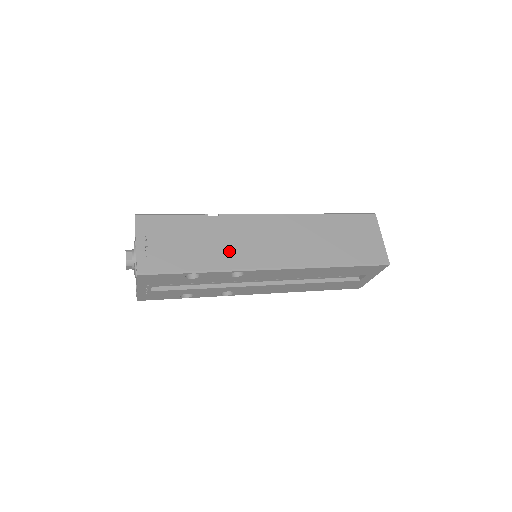
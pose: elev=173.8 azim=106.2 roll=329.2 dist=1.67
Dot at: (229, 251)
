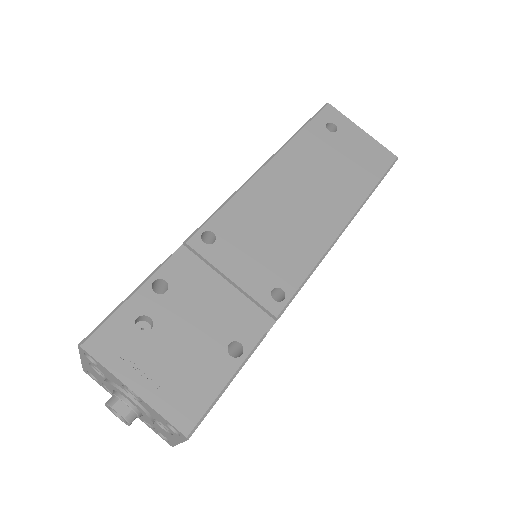
Dot at: occluded
